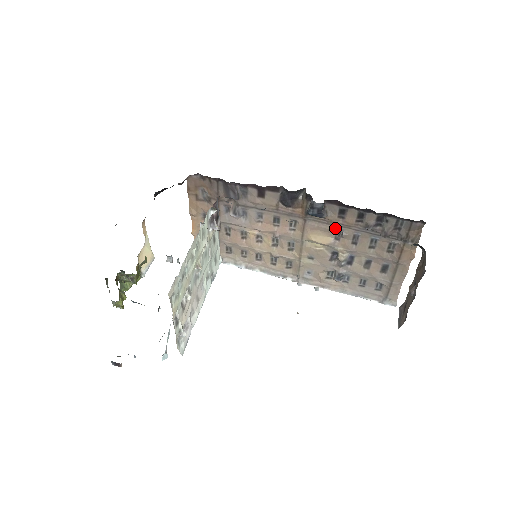
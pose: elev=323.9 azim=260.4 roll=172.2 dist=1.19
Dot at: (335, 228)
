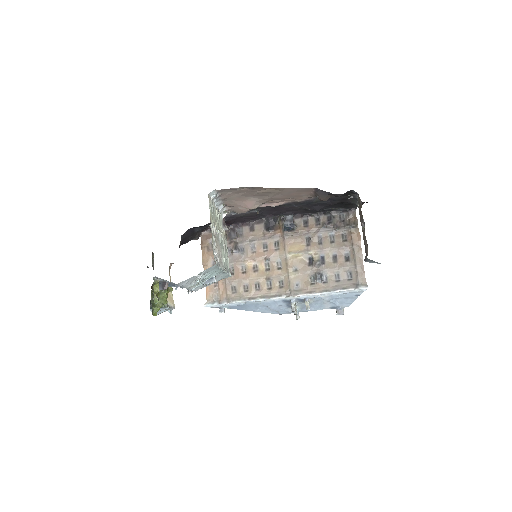
Dot at: (305, 236)
